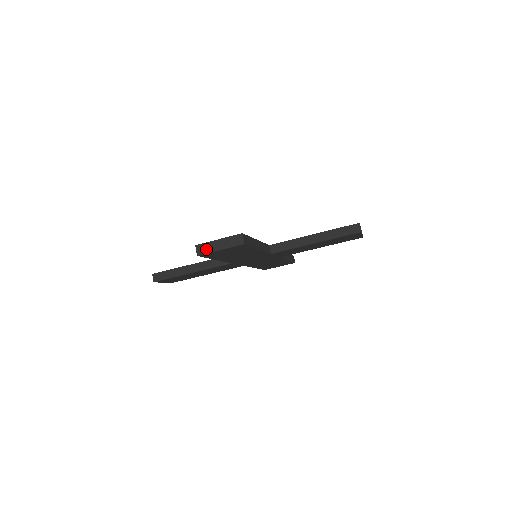
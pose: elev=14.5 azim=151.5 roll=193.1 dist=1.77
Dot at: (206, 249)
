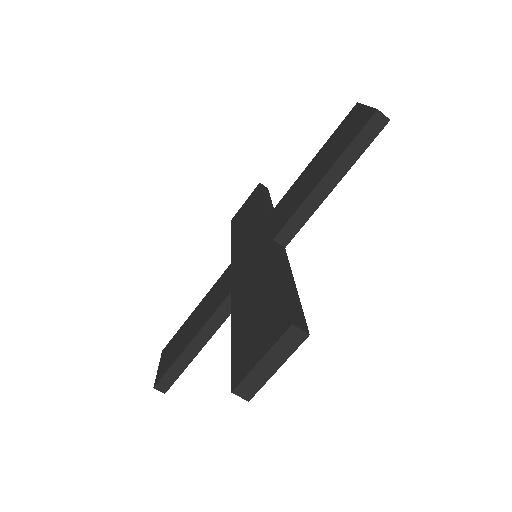
Dot at: (254, 385)
